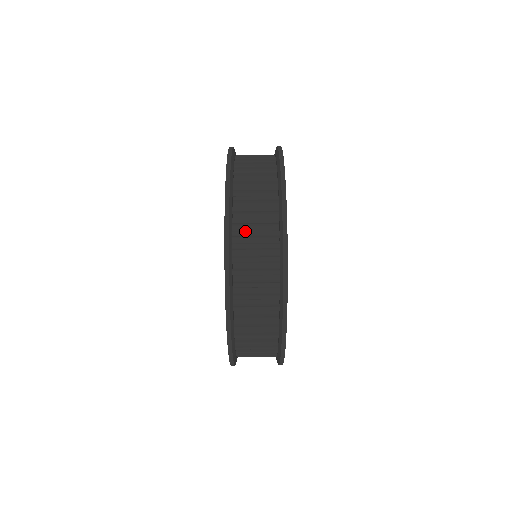
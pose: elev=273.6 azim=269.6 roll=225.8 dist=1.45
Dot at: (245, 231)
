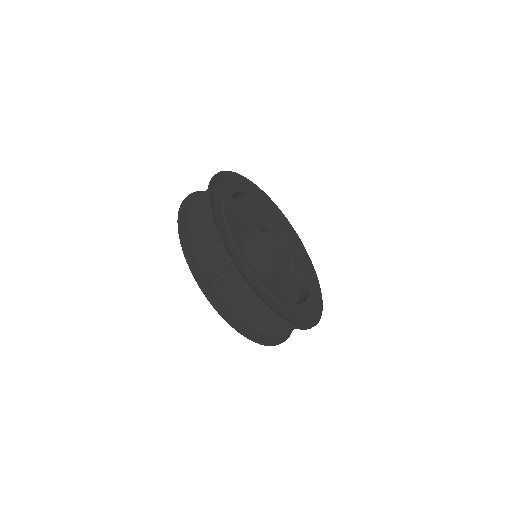
Dot at: (212, 275)
